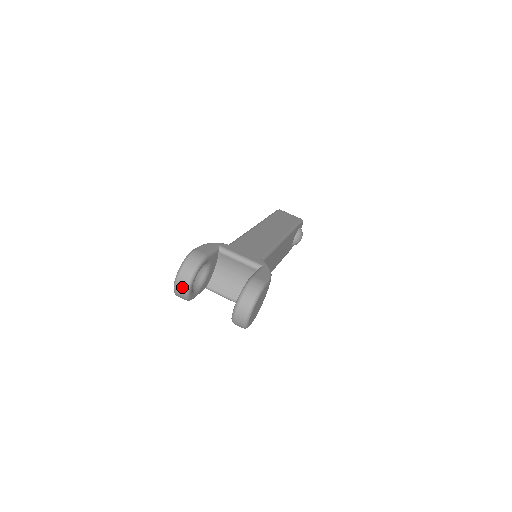
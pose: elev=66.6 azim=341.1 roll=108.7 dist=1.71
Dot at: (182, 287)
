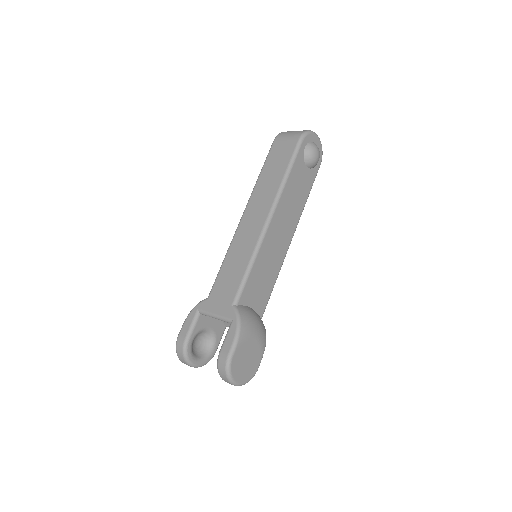
Dot at: occluded
